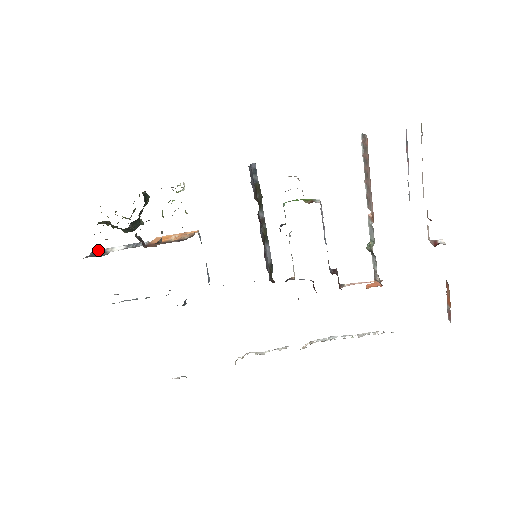
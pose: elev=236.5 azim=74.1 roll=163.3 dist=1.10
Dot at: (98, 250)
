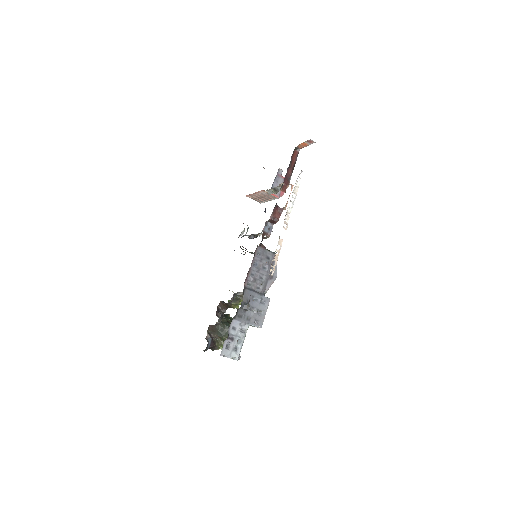
Dot at: occluded
